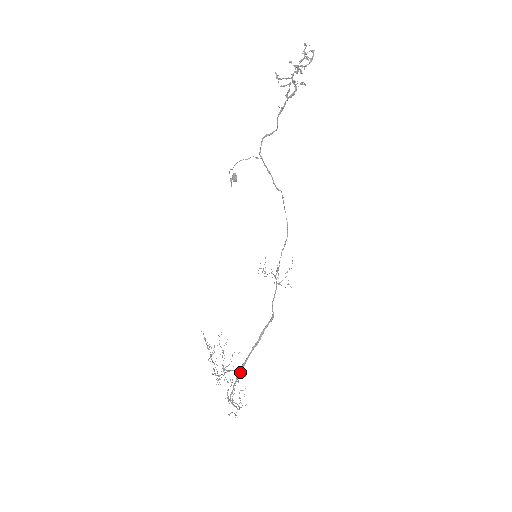
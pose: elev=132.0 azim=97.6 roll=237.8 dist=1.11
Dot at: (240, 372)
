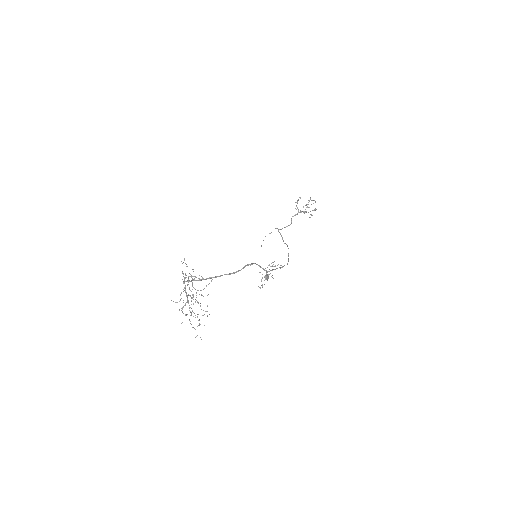
Dot at: (205, 279)
